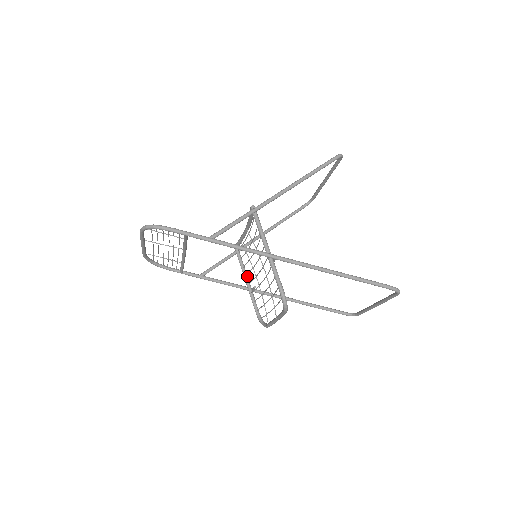
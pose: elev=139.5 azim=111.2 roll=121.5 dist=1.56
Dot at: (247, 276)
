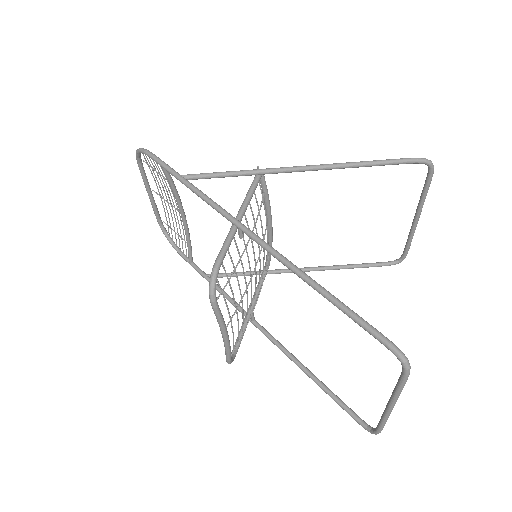
Dot at: occluded
